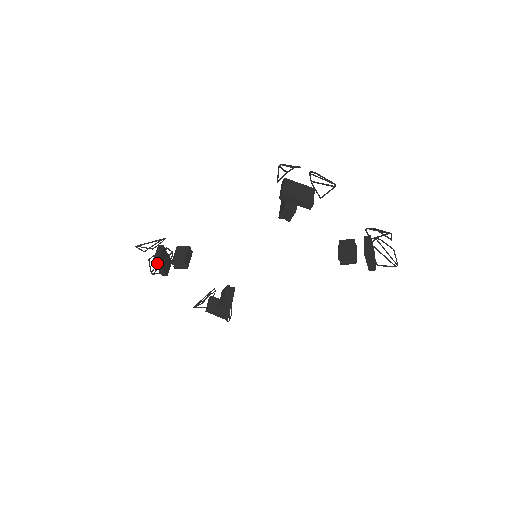
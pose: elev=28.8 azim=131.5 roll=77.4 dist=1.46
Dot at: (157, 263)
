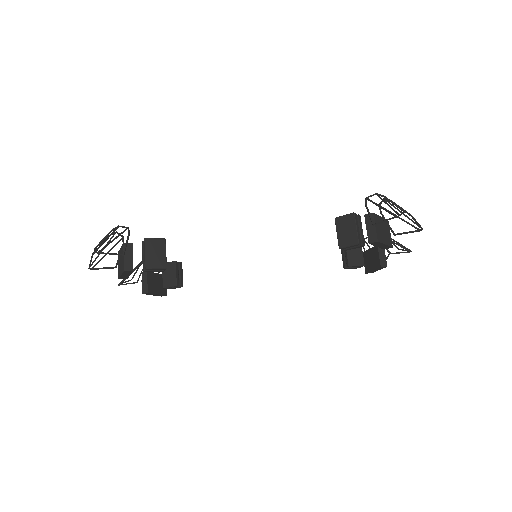
Dot at: (127, 272)
